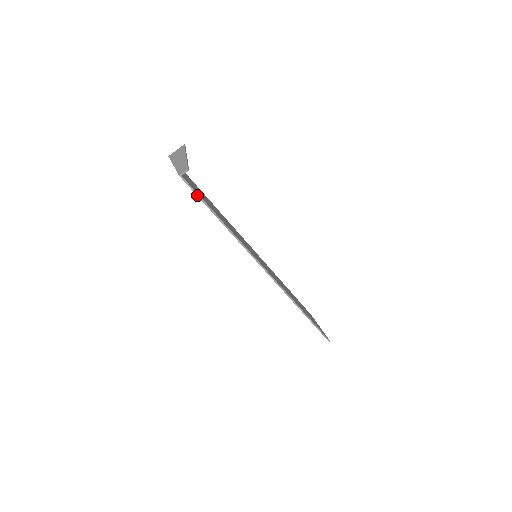
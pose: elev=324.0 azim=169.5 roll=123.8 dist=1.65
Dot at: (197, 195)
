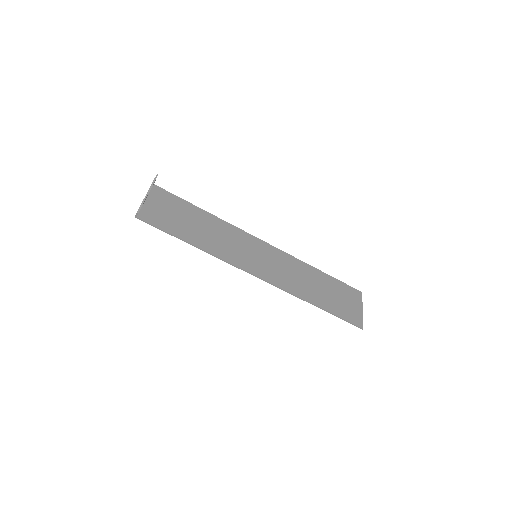
Dot at: (157, 228)
